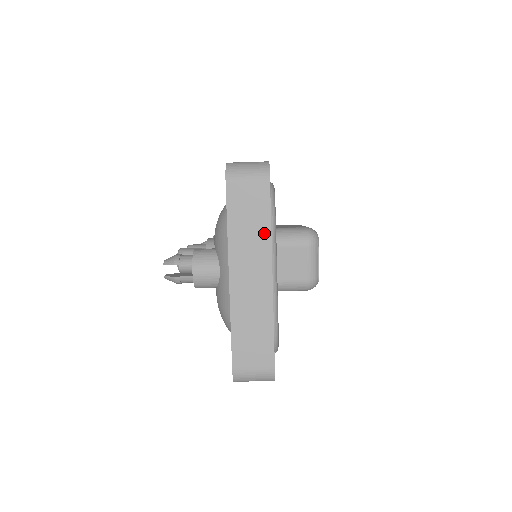
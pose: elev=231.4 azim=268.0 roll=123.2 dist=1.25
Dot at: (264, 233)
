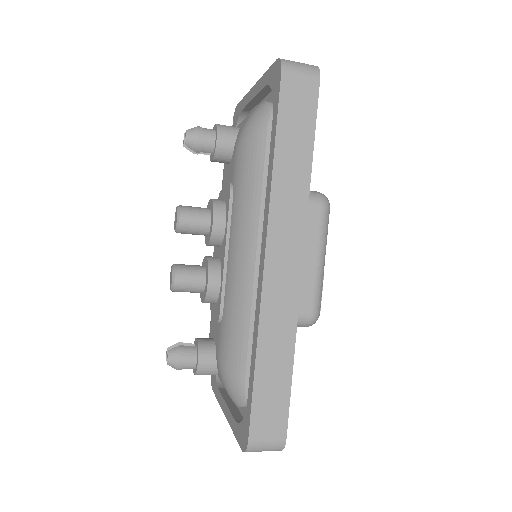
Dot at: occluded
